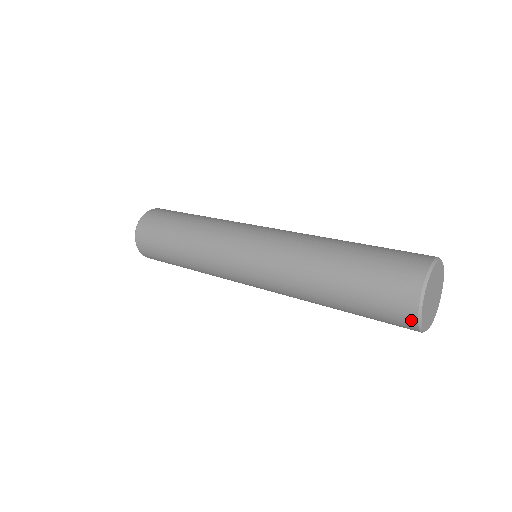
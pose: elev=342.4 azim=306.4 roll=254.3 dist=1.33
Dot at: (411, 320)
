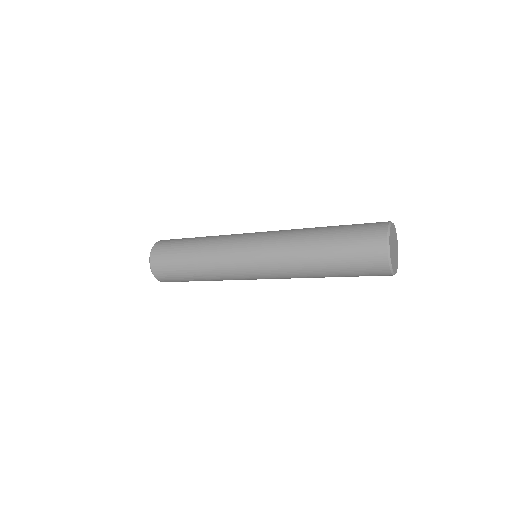
Dot at: (388, 275)
